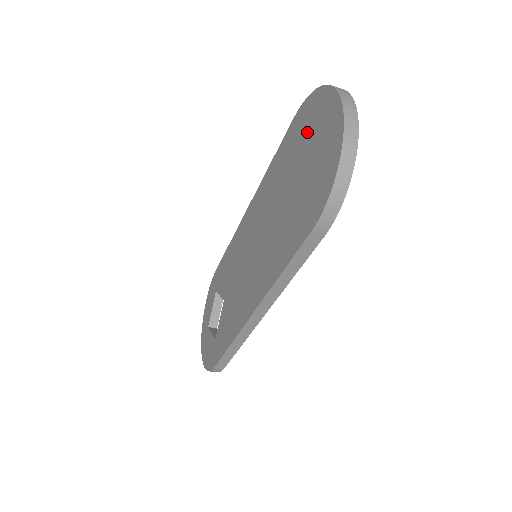
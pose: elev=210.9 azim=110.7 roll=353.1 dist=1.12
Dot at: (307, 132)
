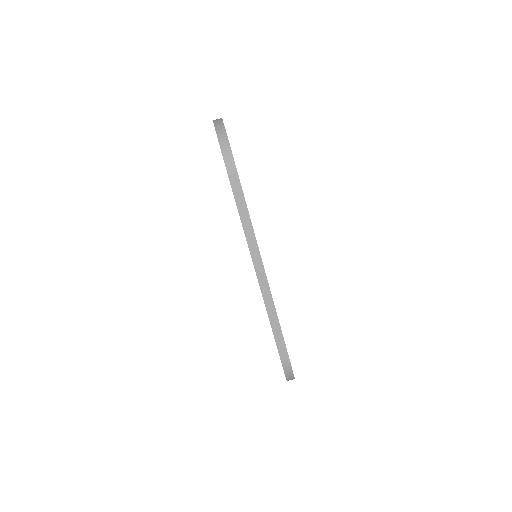
Dot at: occluded
